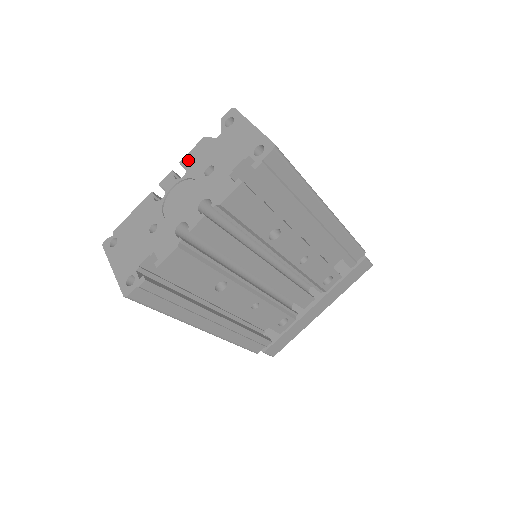
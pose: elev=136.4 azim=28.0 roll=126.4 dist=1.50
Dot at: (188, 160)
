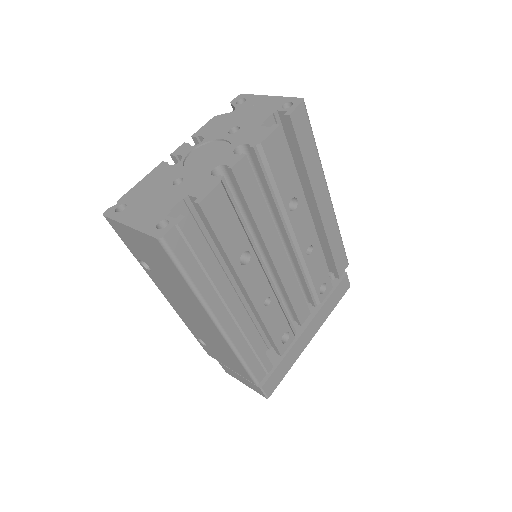
Dot at: (203, 132)
